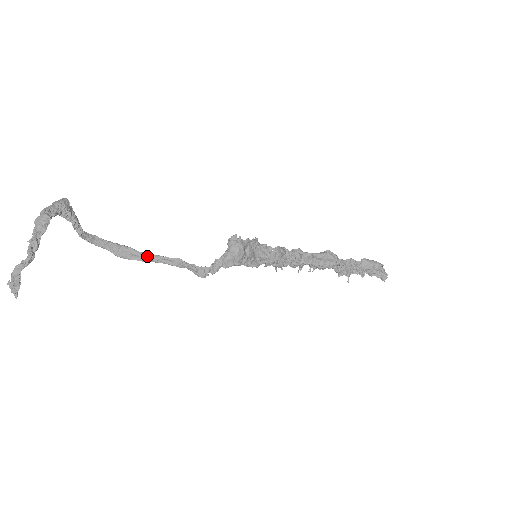
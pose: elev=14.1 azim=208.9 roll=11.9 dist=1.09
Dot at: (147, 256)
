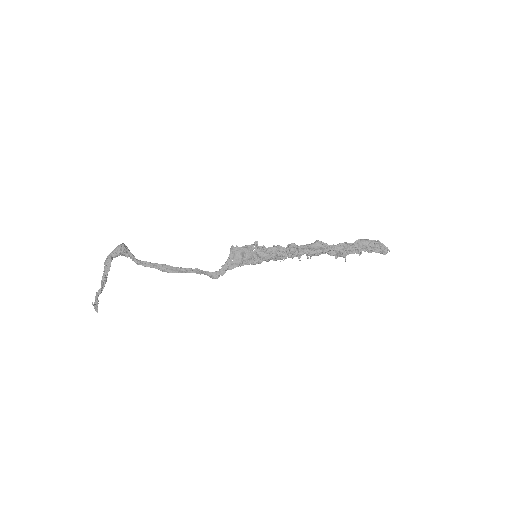
Dot at: (179, 269)
